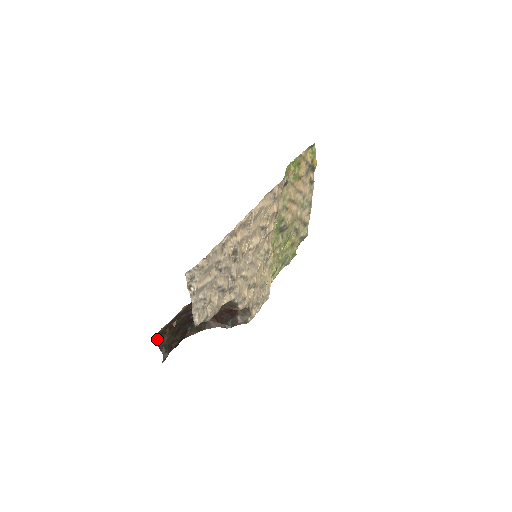
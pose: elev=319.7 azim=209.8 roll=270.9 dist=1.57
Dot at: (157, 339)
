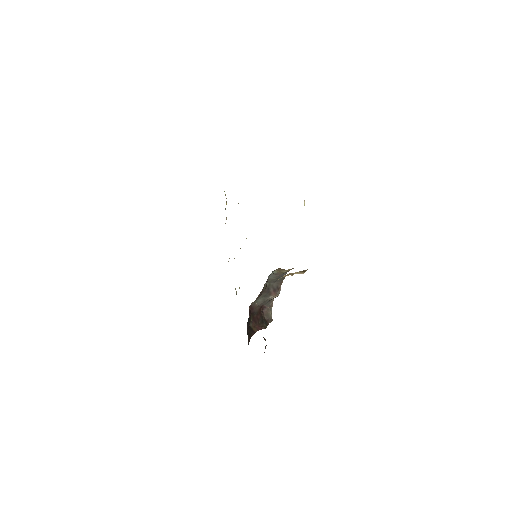
Dot at: occluded
